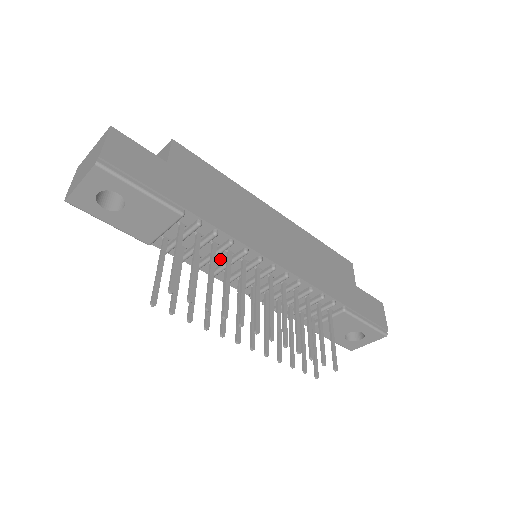
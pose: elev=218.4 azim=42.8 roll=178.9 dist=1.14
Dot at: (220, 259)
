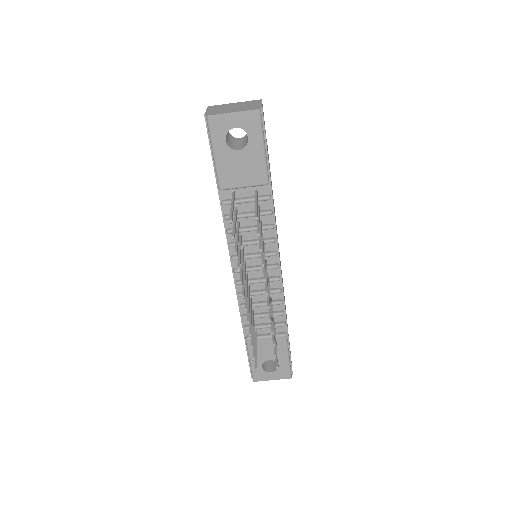
Dot at: (249, 236)
